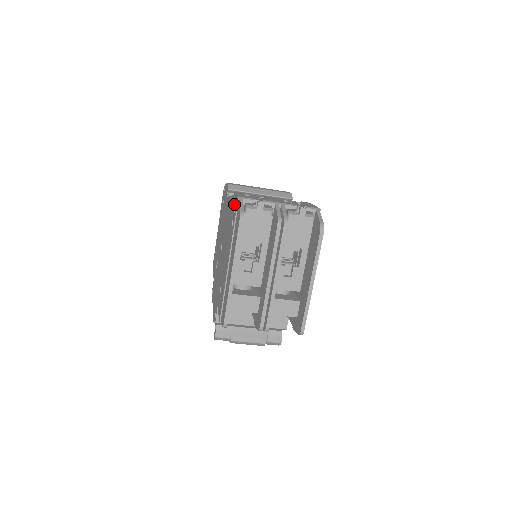
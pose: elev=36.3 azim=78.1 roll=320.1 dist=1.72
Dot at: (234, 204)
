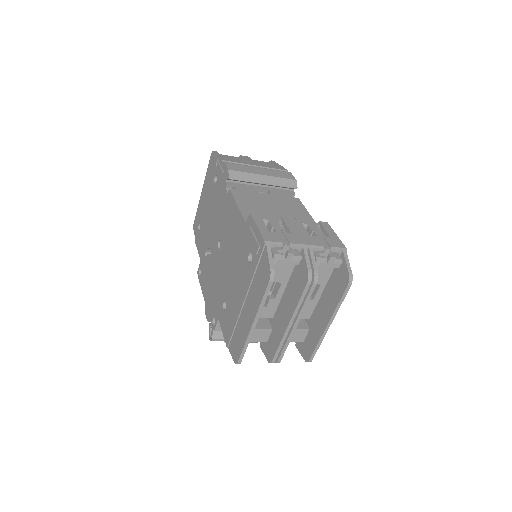
Dot at: (255, 241)
